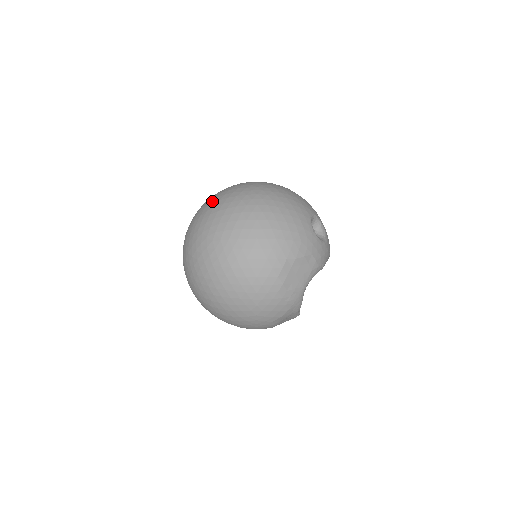
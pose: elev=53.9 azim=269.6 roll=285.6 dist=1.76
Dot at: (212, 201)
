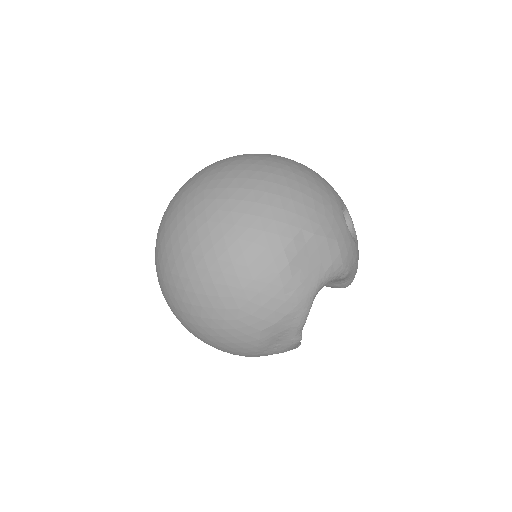
Dot at: (217, 161)
